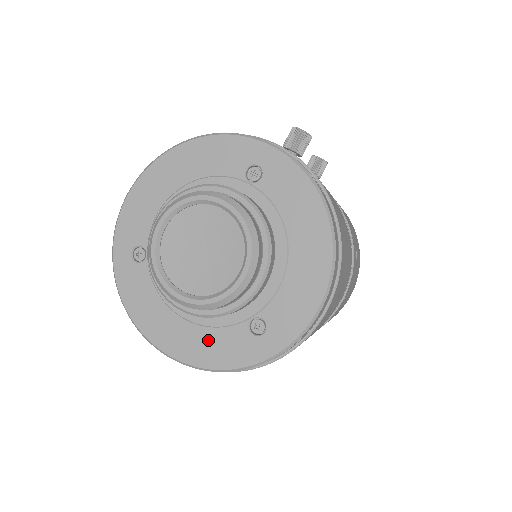
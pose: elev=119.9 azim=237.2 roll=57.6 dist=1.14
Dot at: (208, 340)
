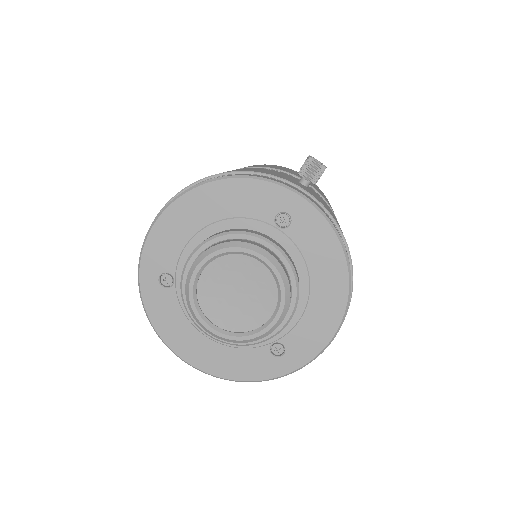
Dot at: (232, 358)
